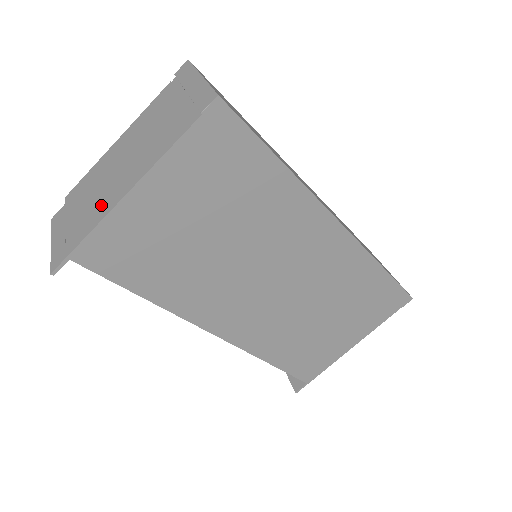
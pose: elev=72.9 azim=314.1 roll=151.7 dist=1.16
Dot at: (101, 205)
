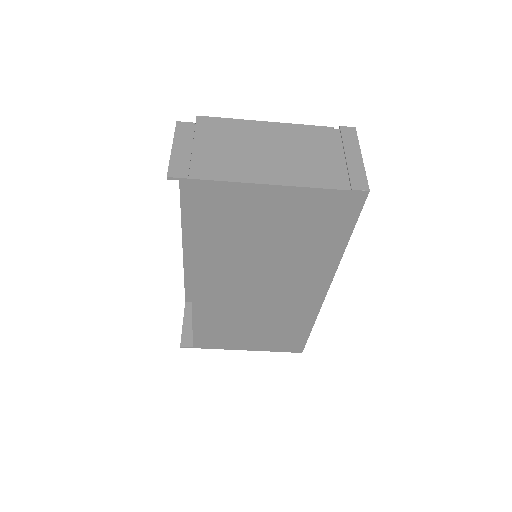
Dot at: (238, 167)
